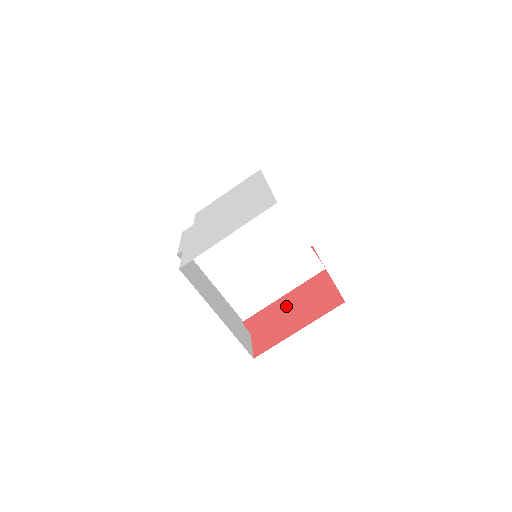
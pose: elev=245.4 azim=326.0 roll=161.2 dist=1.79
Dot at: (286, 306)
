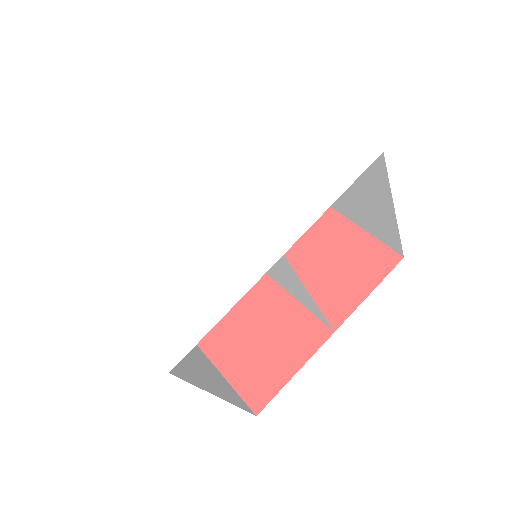
Dot at: (260, 310)
